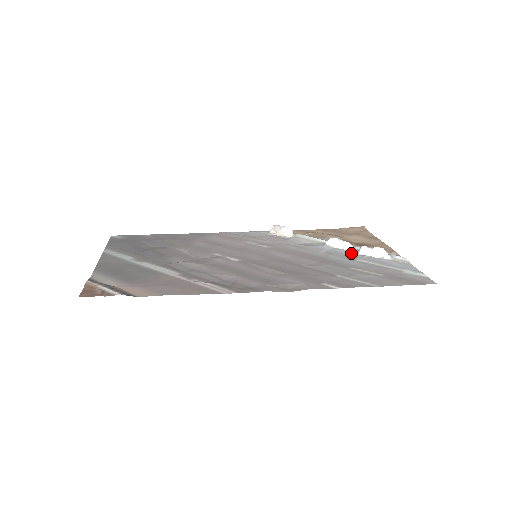
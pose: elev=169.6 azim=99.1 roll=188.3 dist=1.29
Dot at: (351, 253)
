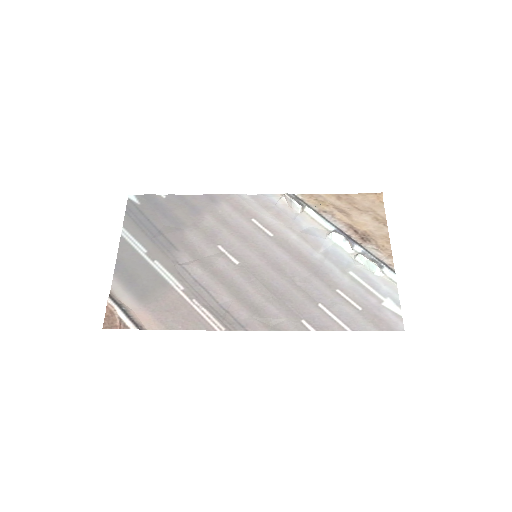
Dot at: (348, 257)
